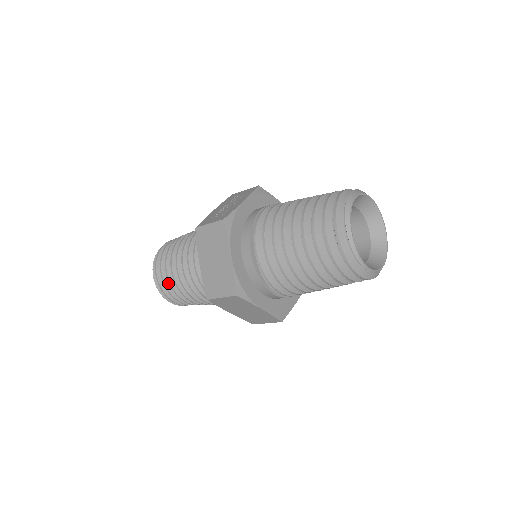
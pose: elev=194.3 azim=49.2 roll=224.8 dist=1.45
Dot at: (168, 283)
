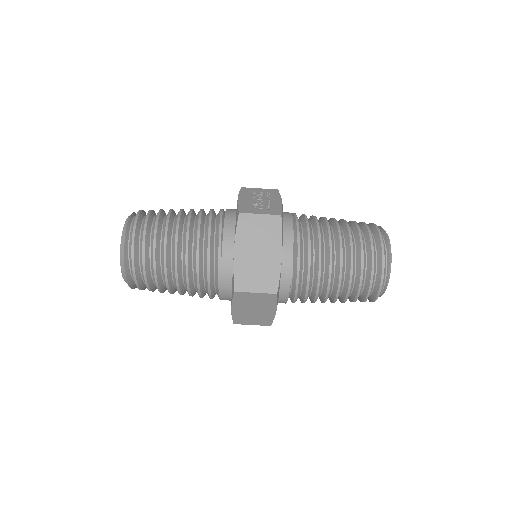
Dot at: (147, 260)
